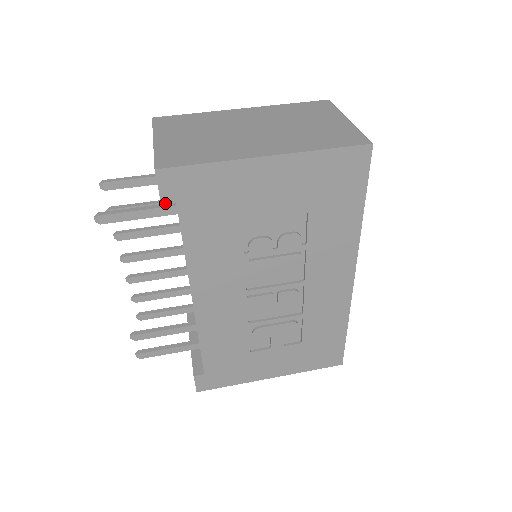
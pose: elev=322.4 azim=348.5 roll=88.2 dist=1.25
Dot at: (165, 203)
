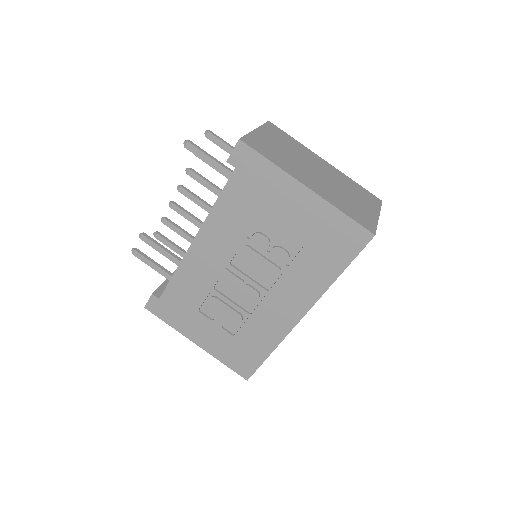
Dot at: occluded
